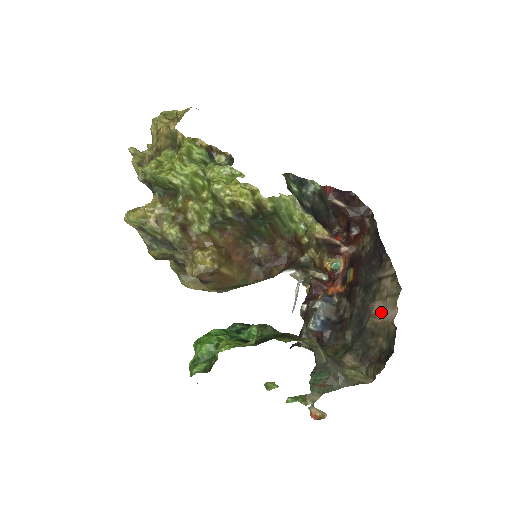
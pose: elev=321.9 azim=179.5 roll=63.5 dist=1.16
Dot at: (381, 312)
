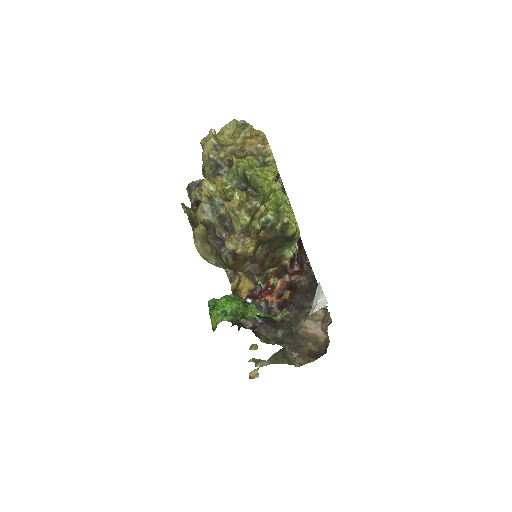
Dot at: (312, 328)
